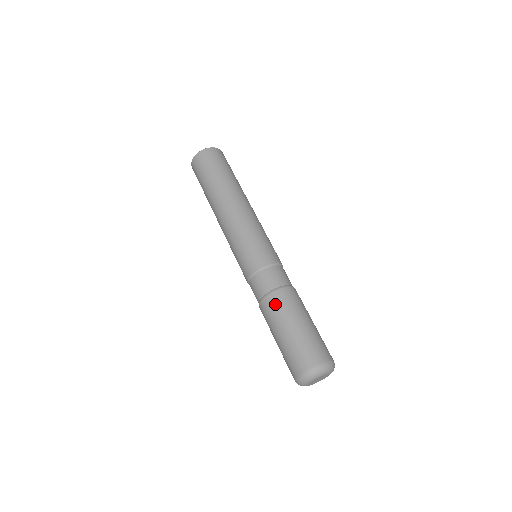
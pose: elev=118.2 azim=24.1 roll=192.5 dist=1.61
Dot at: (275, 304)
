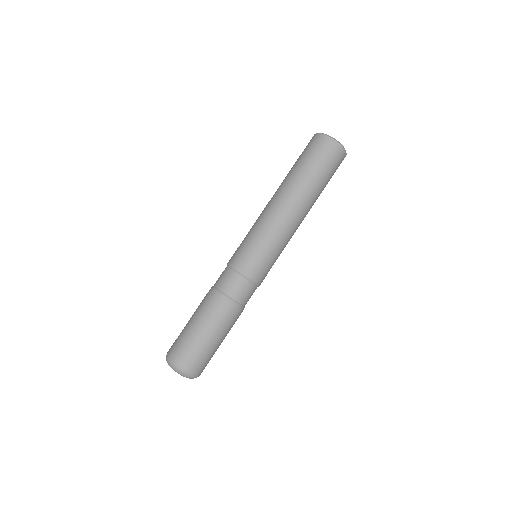
Dot at: (227, 313)
